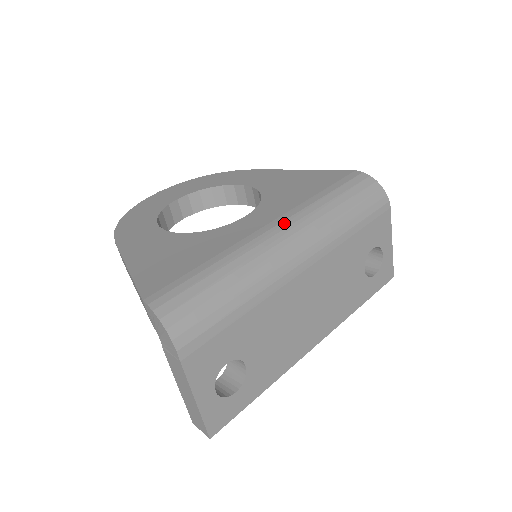
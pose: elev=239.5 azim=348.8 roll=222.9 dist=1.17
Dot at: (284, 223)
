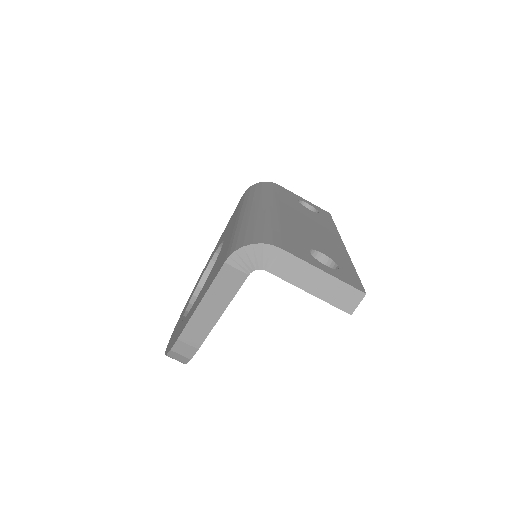
Dot at: (242, 211)
